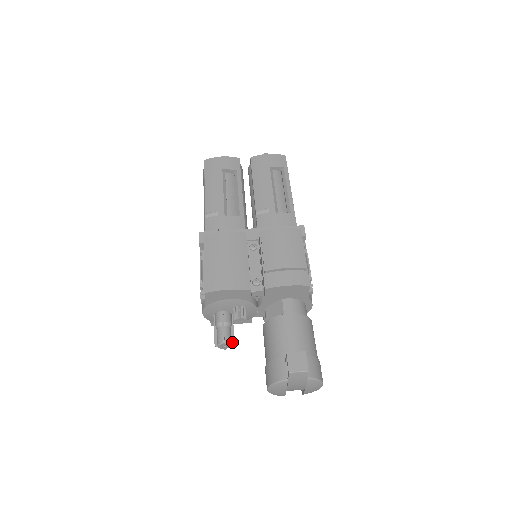
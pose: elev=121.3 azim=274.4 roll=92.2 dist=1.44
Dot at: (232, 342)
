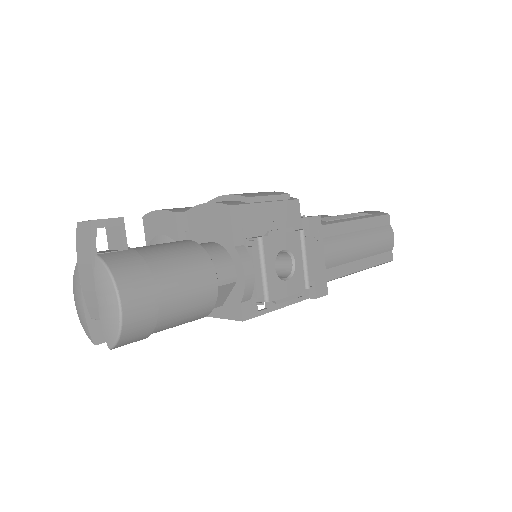
Dot at: occluded
